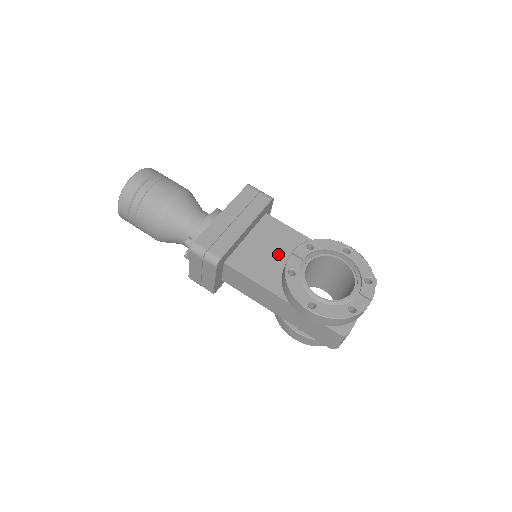
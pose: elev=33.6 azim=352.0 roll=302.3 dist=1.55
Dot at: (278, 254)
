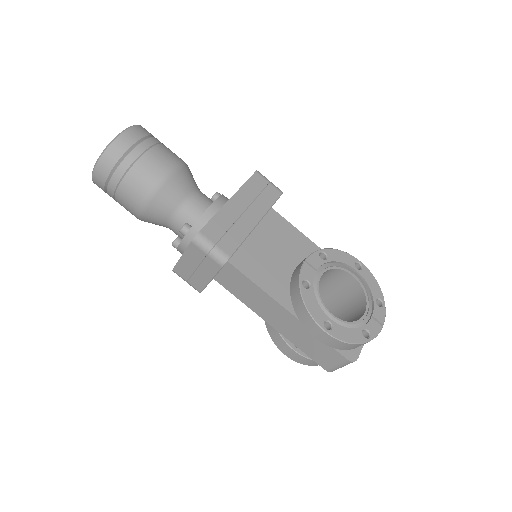
Dot at: (285, 259)
